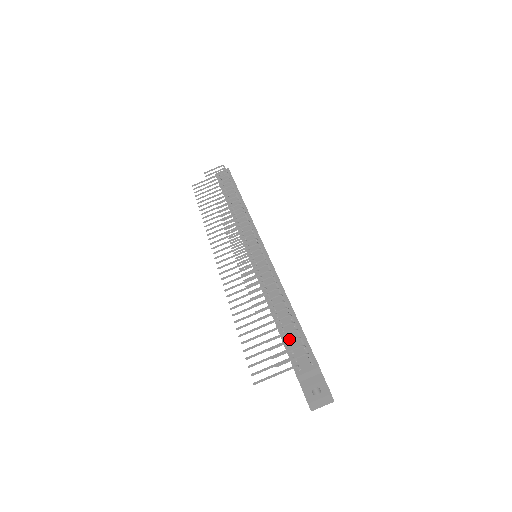
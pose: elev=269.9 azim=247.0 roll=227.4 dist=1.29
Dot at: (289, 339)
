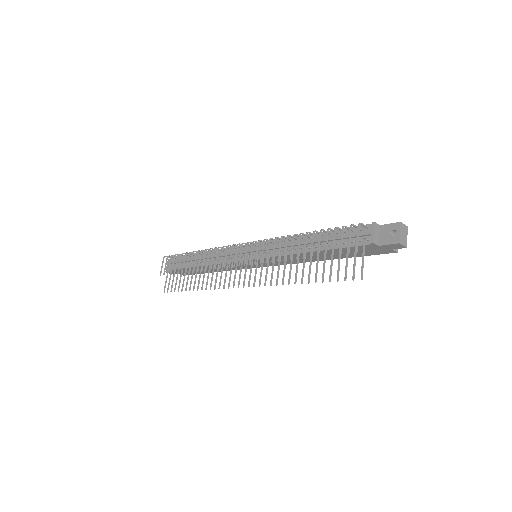
Dot at: occluded
